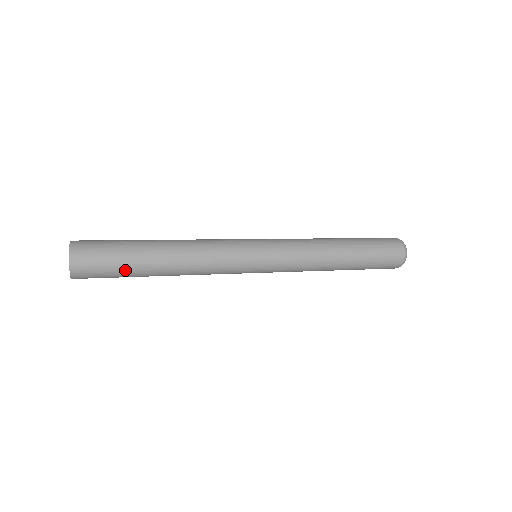
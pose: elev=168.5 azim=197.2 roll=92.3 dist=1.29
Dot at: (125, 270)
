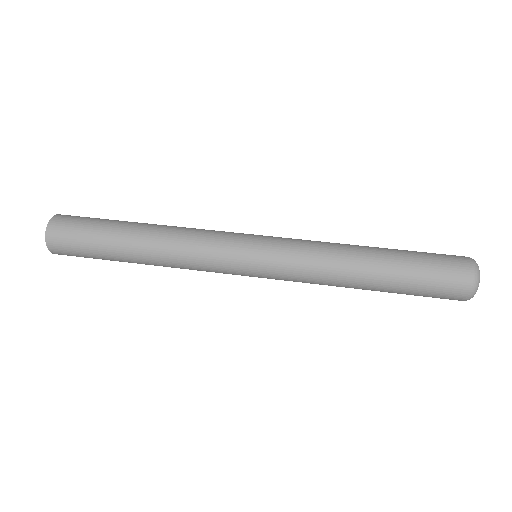
Dot at: (101, 257)
